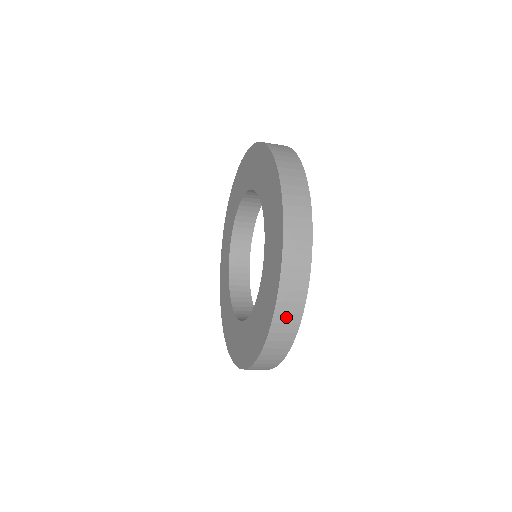
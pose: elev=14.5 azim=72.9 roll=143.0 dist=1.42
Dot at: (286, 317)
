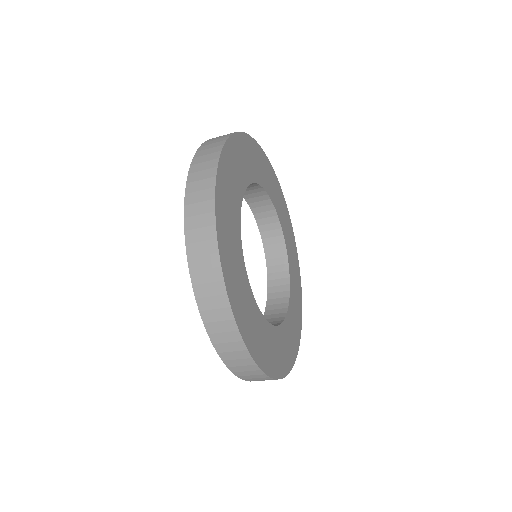
Dot at: (251, 376)
